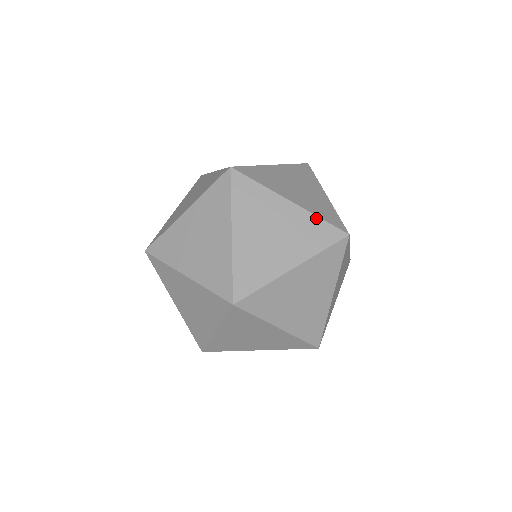
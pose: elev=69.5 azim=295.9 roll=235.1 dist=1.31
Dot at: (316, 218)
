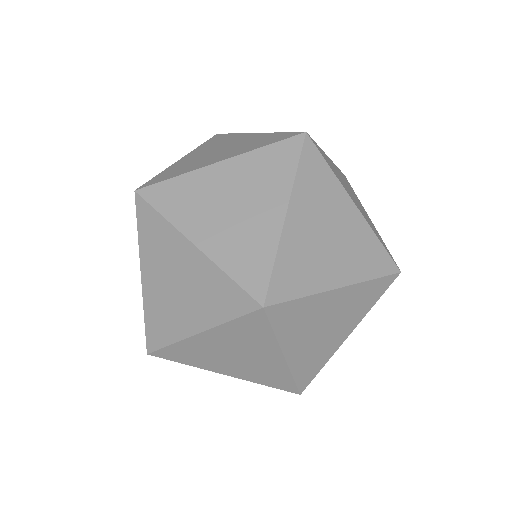
Dot at: (368, 283)
